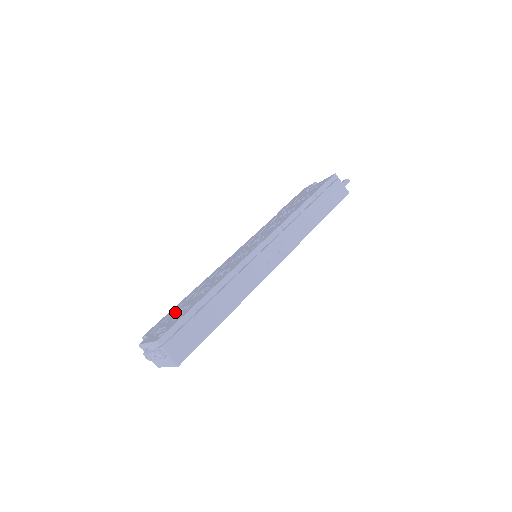
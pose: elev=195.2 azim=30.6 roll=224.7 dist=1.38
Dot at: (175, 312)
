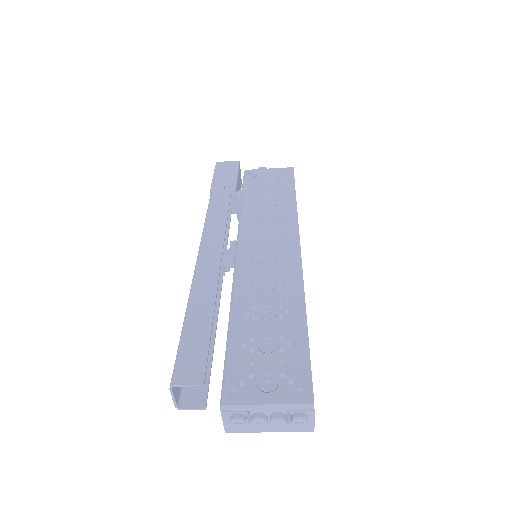
Dot at: (241, 344)
